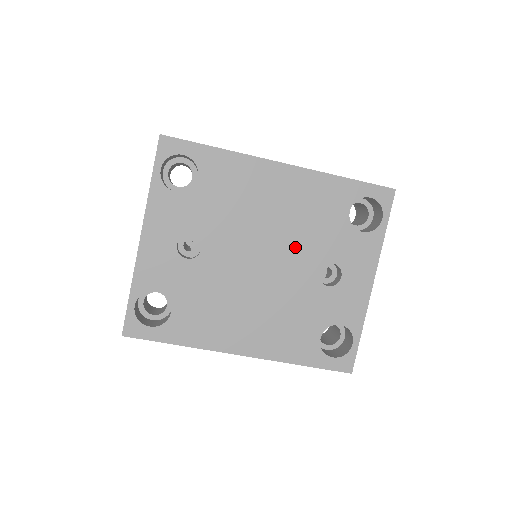
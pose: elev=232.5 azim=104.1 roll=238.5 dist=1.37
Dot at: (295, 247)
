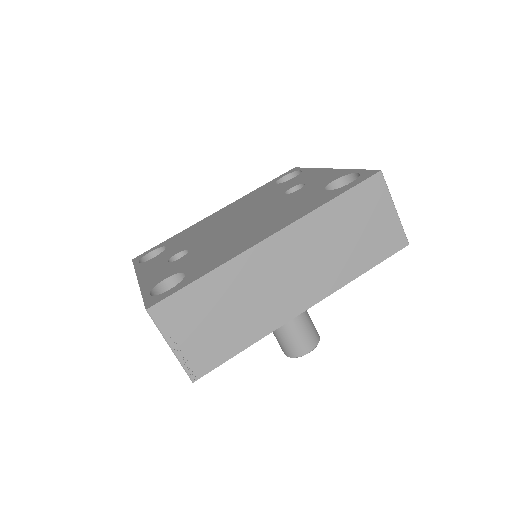
Dot at: (256, 206)
